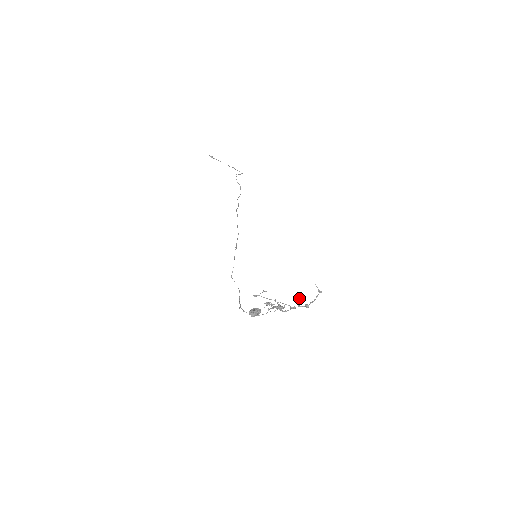
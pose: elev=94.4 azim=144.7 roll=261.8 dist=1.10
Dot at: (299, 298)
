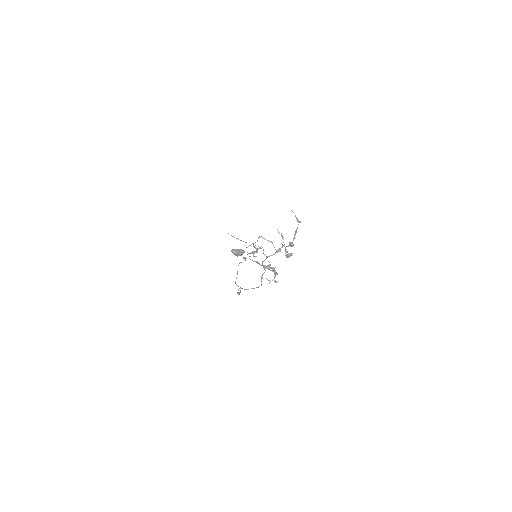
Dot at: (282, 237)
